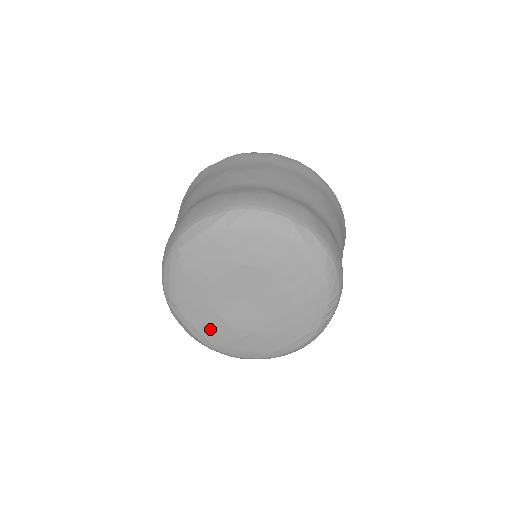
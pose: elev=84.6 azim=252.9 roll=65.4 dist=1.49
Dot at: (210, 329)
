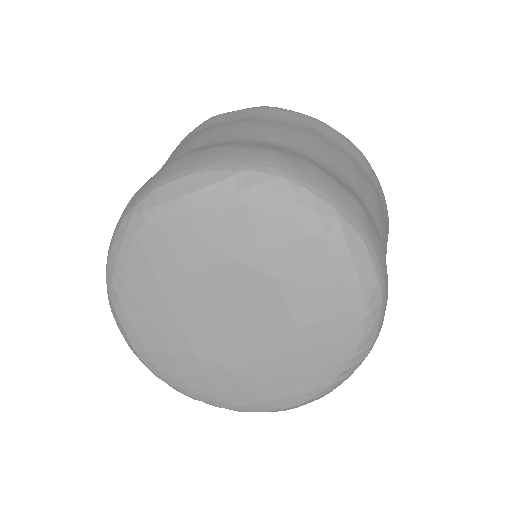
Dot at: (162, 347)
